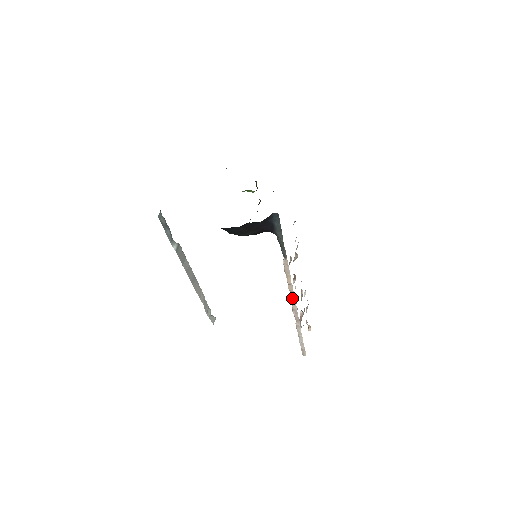
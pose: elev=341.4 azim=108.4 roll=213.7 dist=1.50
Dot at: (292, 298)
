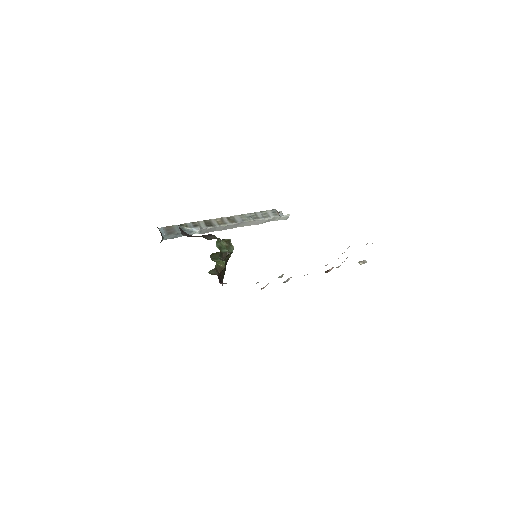
Dot at: occluded
